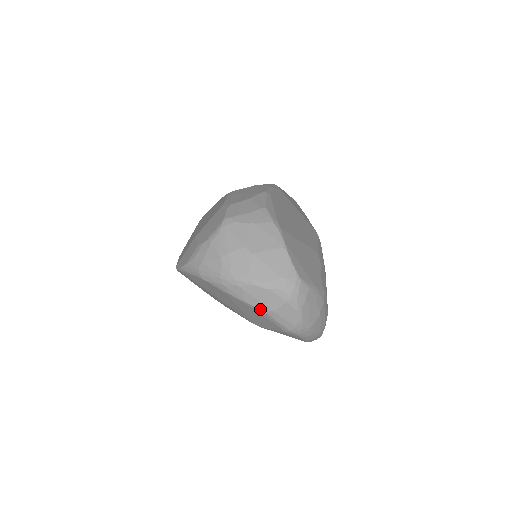
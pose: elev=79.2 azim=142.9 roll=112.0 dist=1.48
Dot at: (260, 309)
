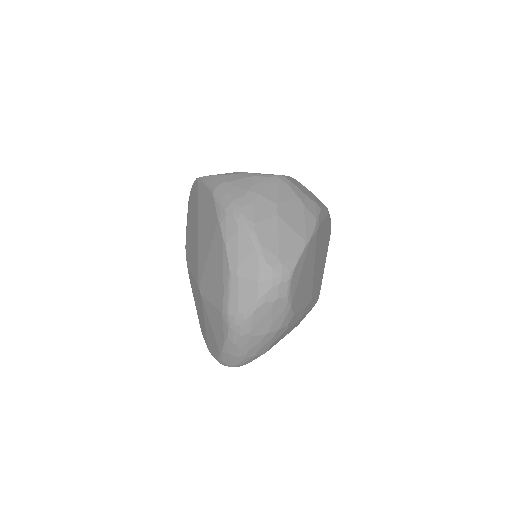
Dot at: (230, 263)
